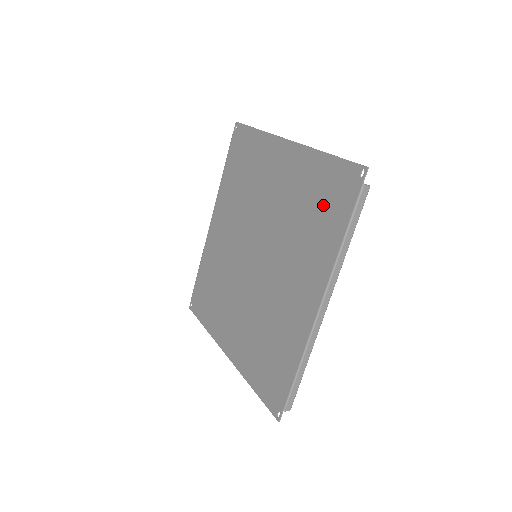
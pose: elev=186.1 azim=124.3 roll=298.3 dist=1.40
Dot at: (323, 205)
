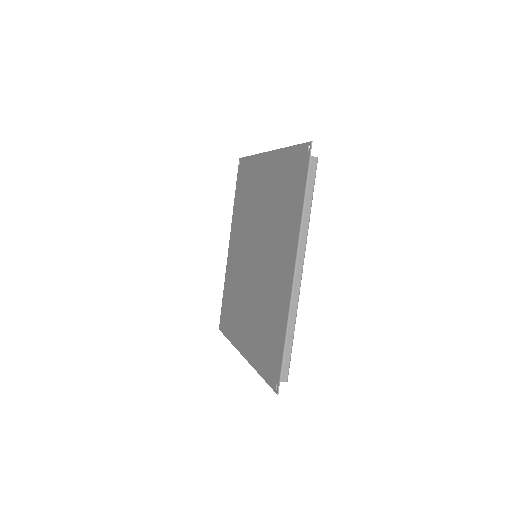
Dot at: (290, 187)
